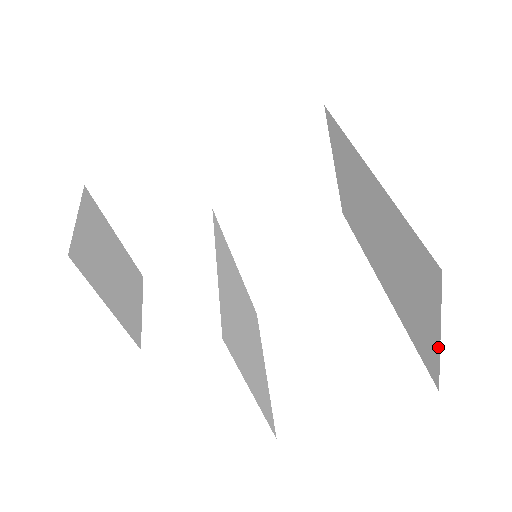
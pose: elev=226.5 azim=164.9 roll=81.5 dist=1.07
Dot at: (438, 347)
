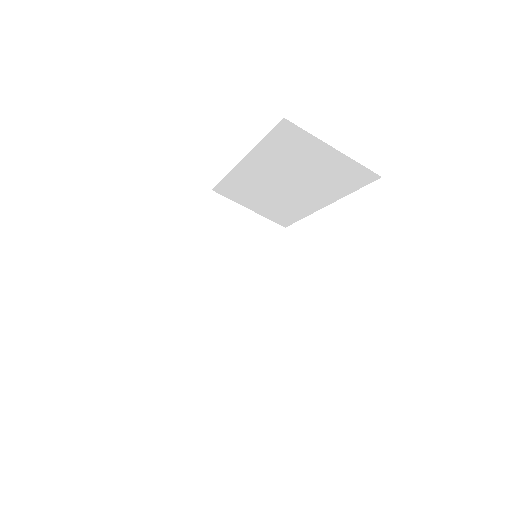
Dot at: (342, 155)
